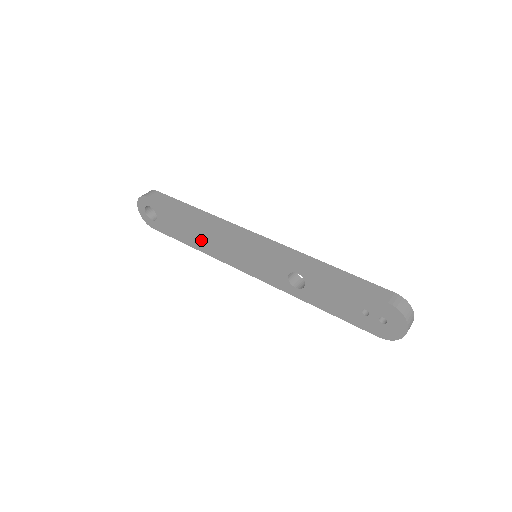
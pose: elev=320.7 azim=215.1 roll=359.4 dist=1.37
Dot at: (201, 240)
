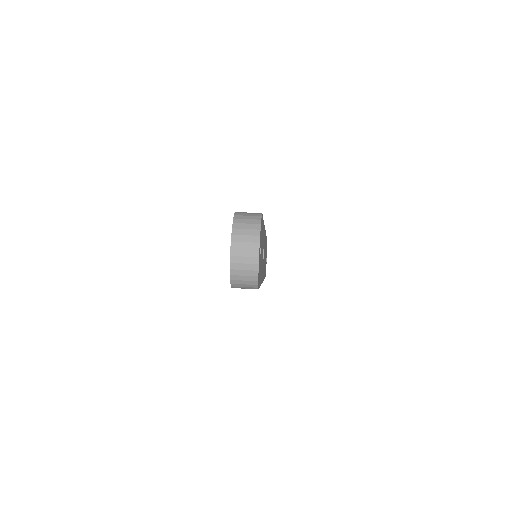
Dot at: occluded
